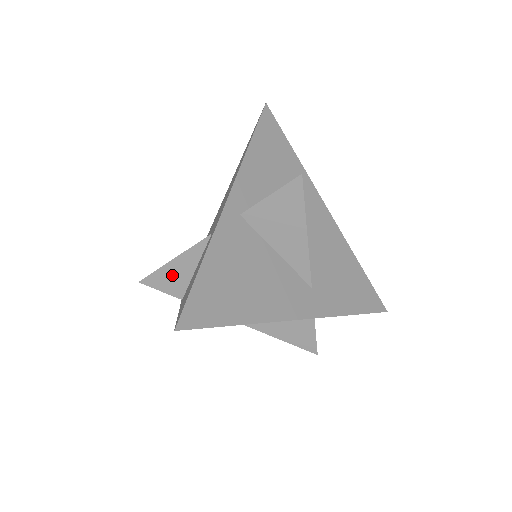
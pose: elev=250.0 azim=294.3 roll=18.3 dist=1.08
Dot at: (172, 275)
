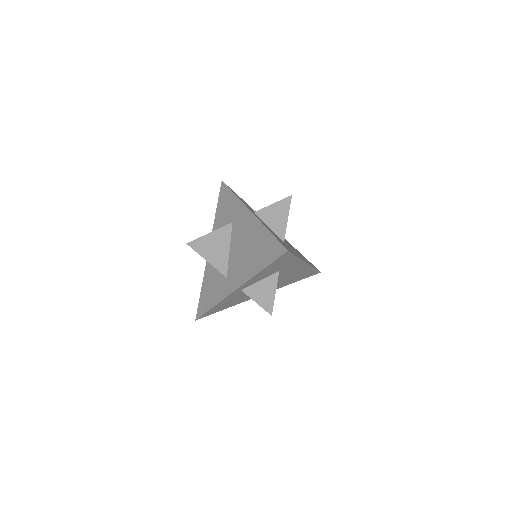
Dot at: occluded
